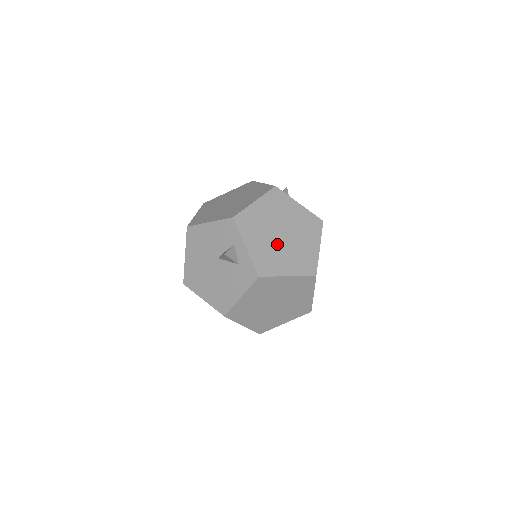
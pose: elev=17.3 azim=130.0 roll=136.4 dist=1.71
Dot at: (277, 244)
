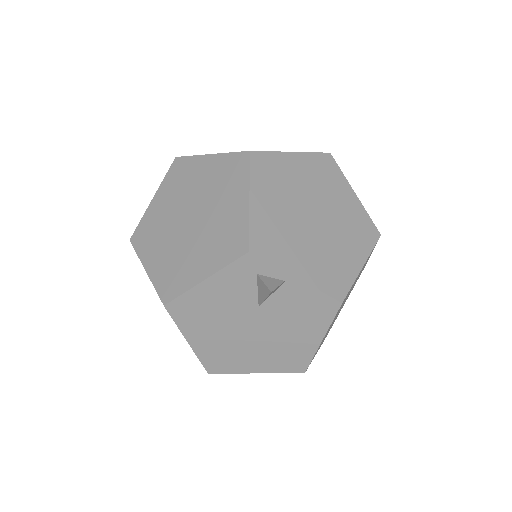
Dot at: occluded
